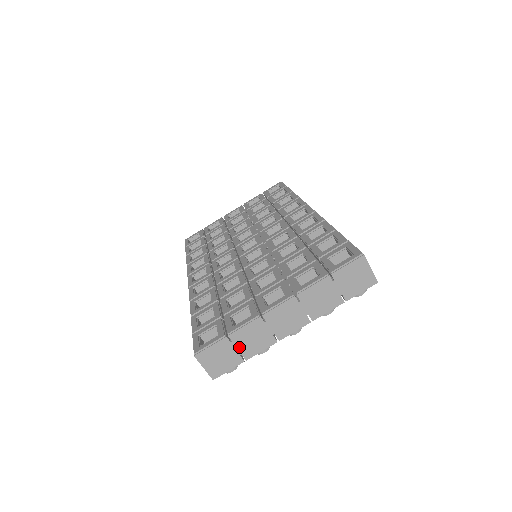
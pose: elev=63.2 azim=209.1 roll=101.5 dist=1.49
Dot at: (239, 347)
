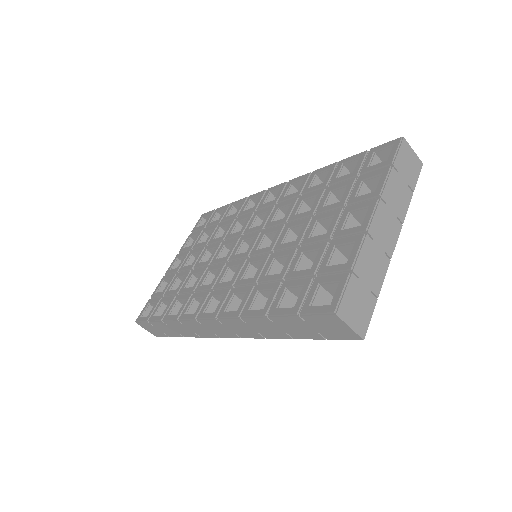
Dot at: (366, 282)
